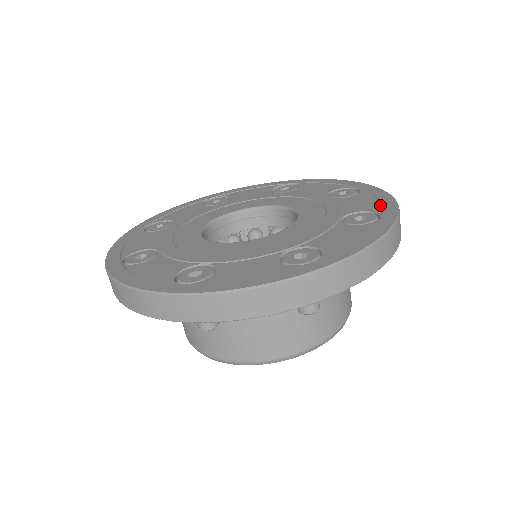
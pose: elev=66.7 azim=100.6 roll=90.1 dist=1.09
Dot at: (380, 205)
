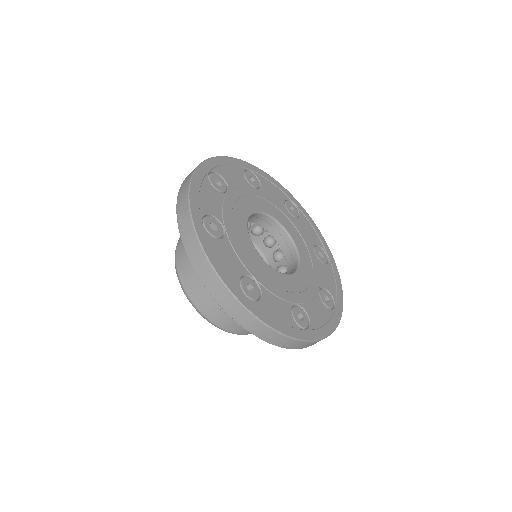
Dot at: (336, 292)
